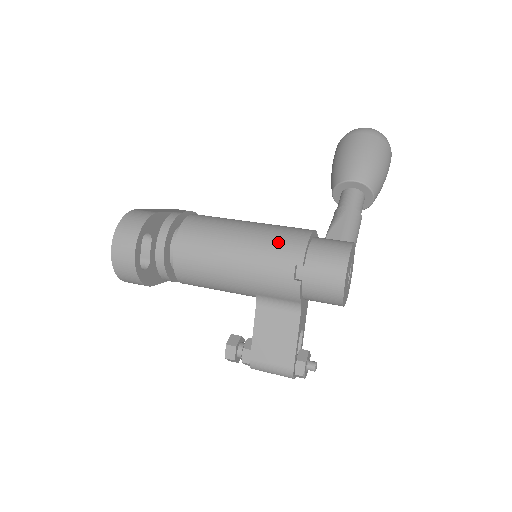
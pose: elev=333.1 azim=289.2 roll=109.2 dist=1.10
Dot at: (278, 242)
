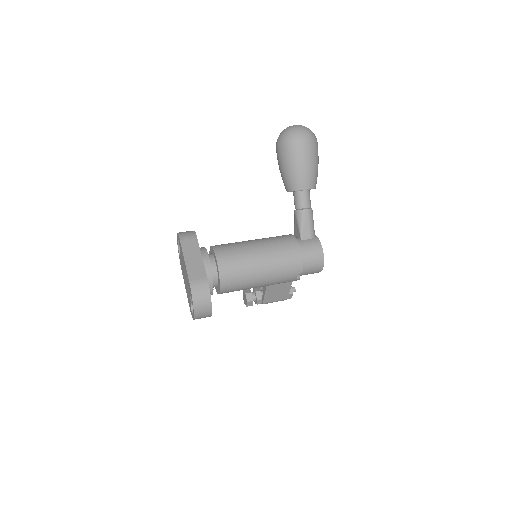
Dot at: (286, 265)
